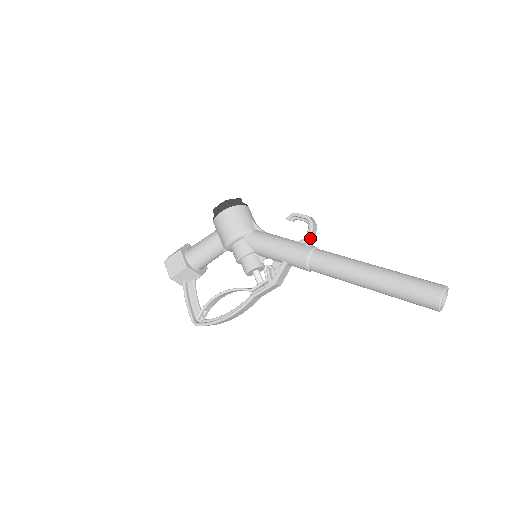
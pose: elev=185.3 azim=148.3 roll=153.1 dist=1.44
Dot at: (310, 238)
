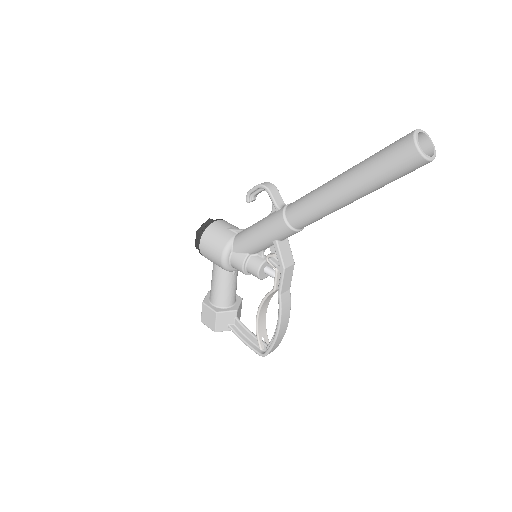
Dot at: (275, 201)
